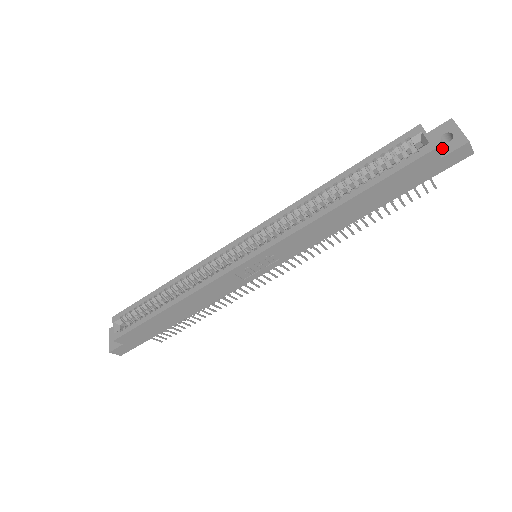
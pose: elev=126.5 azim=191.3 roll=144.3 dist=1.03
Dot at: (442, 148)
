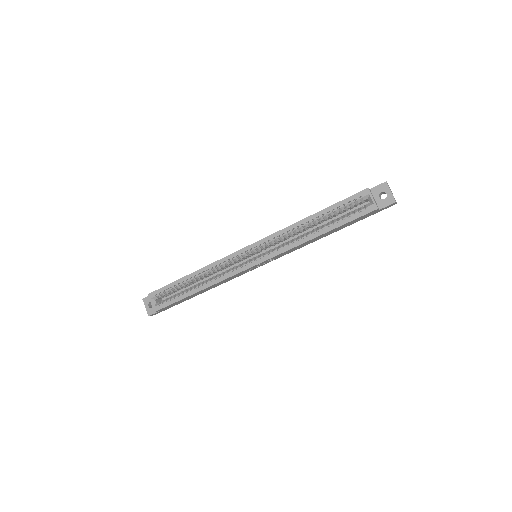
Dot at: (380, 203)
